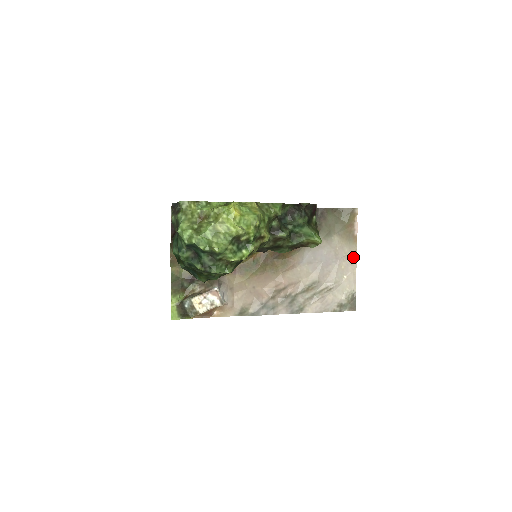
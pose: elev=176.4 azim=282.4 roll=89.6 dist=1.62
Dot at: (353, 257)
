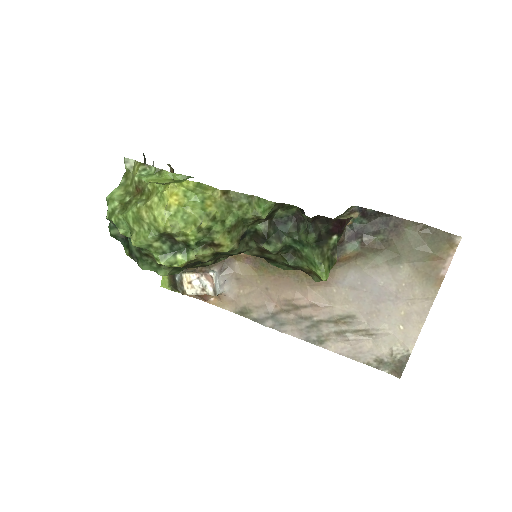
Dot at: (425, 305)
